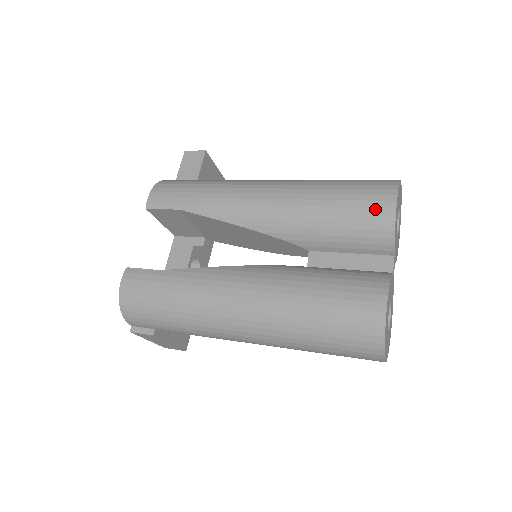
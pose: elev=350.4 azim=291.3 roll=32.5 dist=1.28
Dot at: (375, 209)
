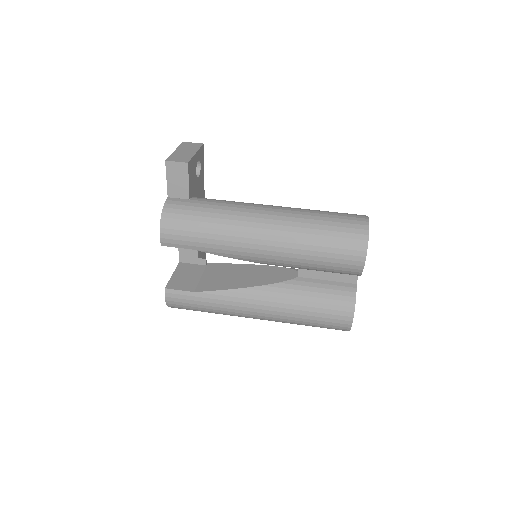
Dot at: (349, 266)
